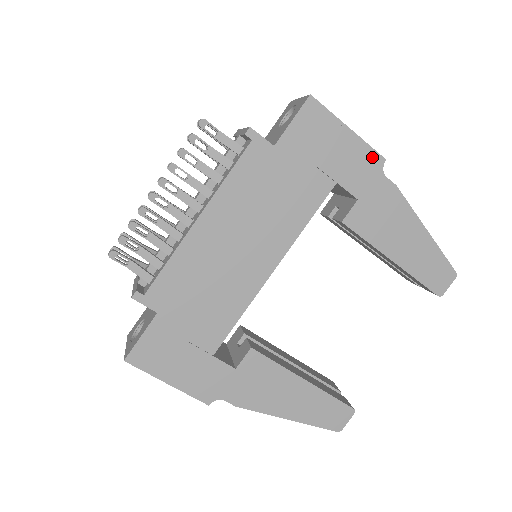
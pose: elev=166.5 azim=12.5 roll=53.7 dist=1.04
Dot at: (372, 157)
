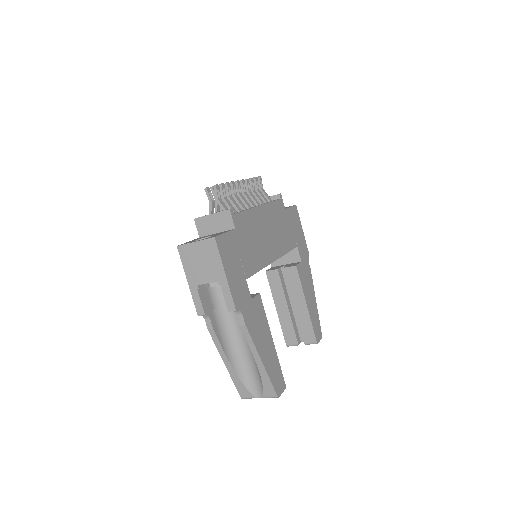
Dot at: (306, 249)
